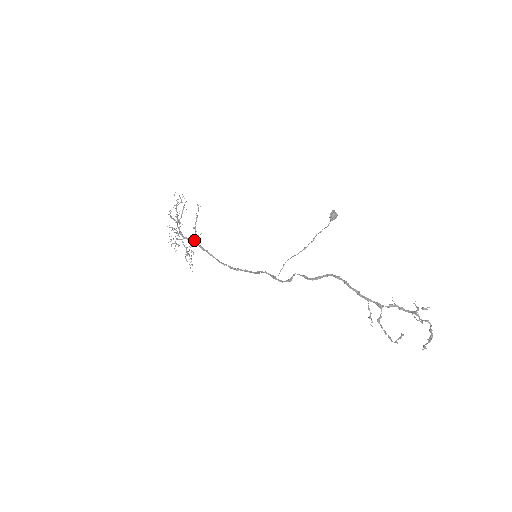
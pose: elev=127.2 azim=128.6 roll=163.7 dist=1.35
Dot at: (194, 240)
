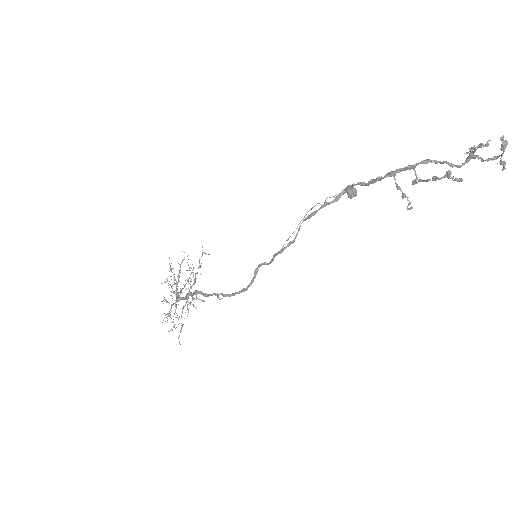
Dot at: (190, 292)
